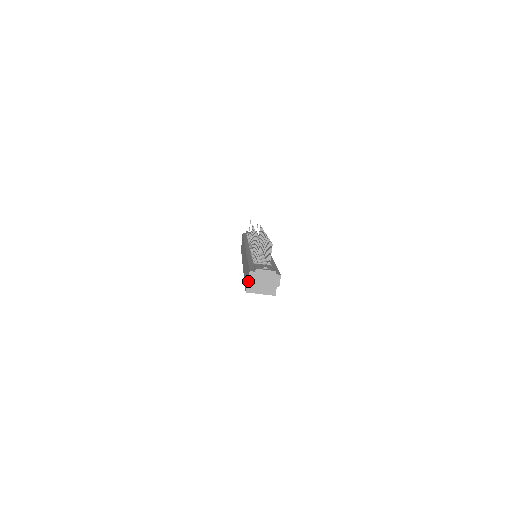
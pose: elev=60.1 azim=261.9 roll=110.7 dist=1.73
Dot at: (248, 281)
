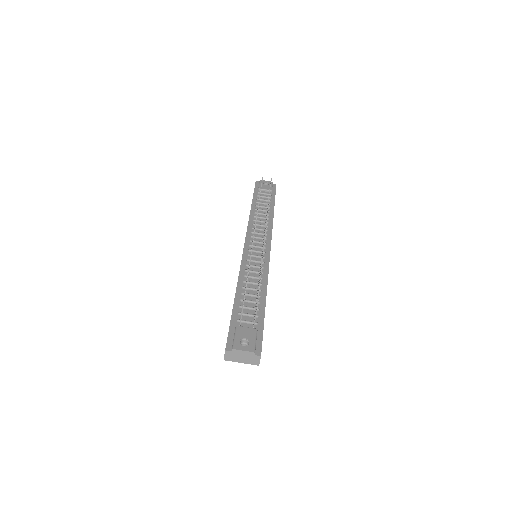
Dot at: (224, 358)
